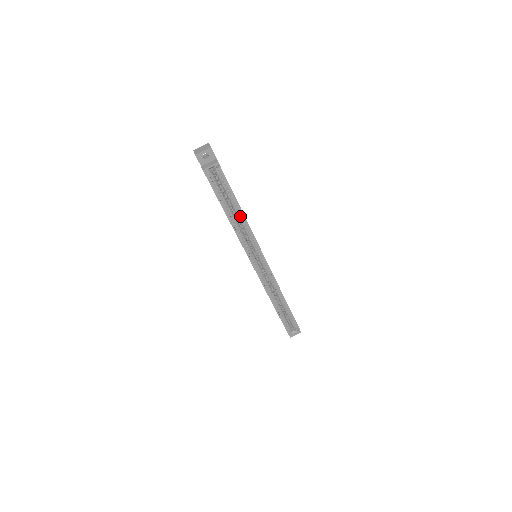
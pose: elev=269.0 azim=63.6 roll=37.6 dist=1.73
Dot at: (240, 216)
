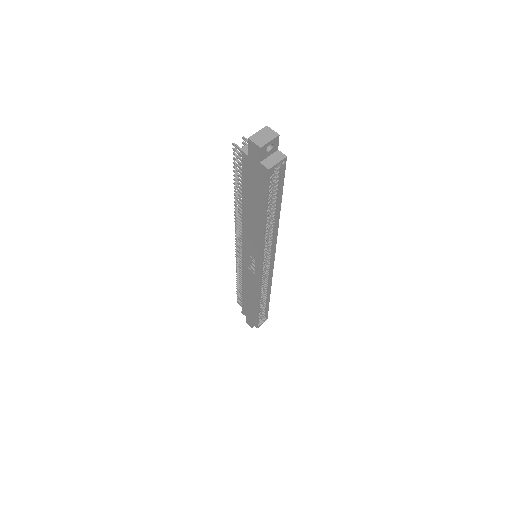
Dot at: (272, 218)
